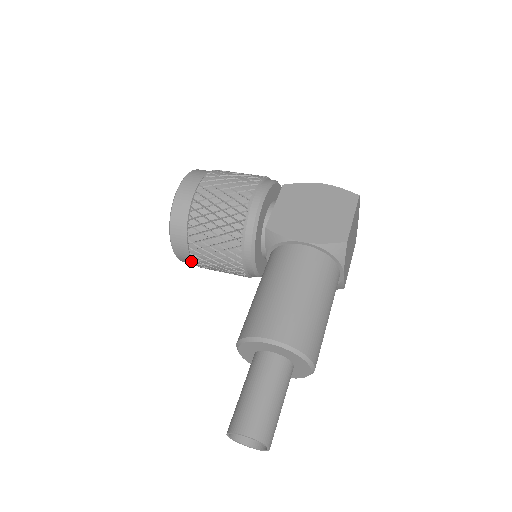
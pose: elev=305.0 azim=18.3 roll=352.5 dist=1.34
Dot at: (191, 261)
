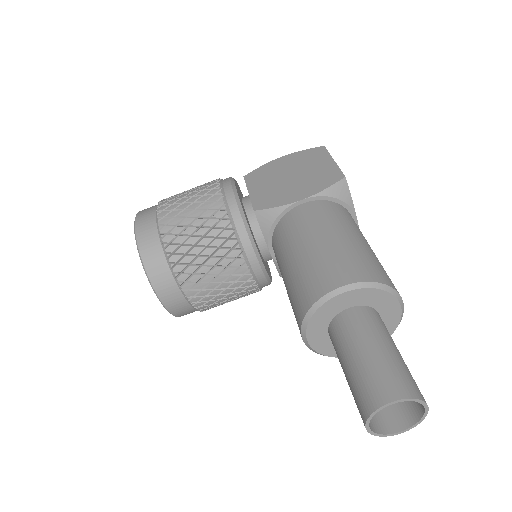
Dot at: (185, 305)
